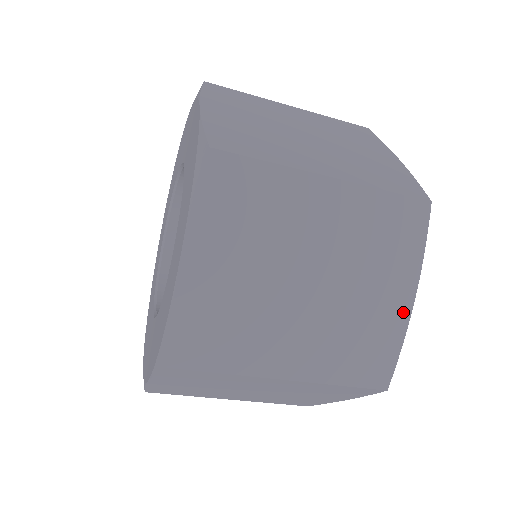
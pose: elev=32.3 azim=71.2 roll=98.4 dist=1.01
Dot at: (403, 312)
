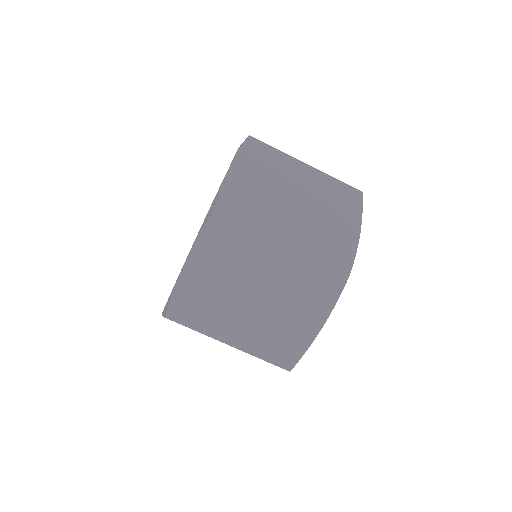
Dot at: (354, 236)
